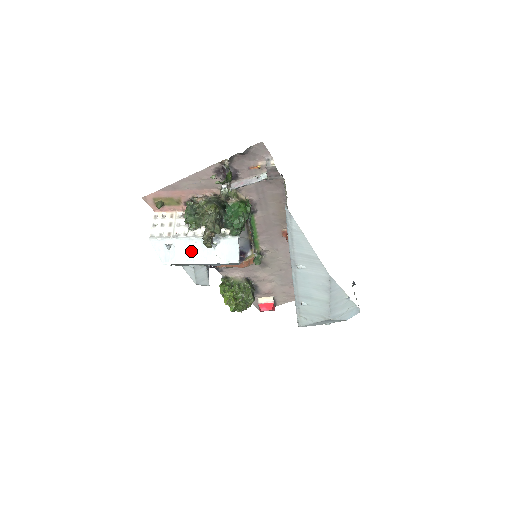
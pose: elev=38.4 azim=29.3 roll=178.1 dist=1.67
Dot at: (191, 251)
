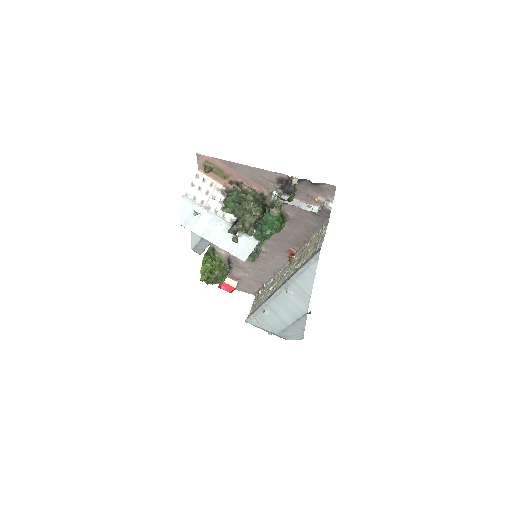
Dot at: (212, 229)
